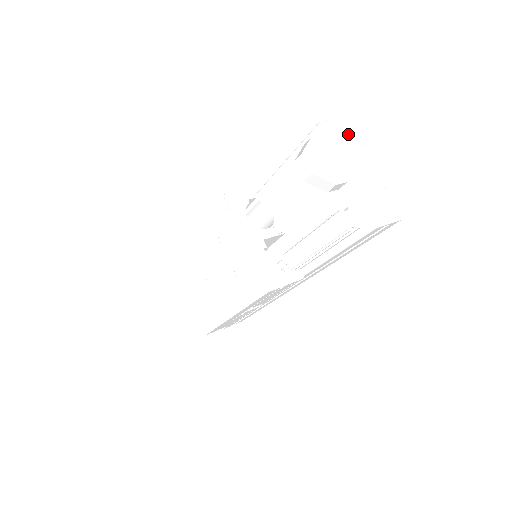
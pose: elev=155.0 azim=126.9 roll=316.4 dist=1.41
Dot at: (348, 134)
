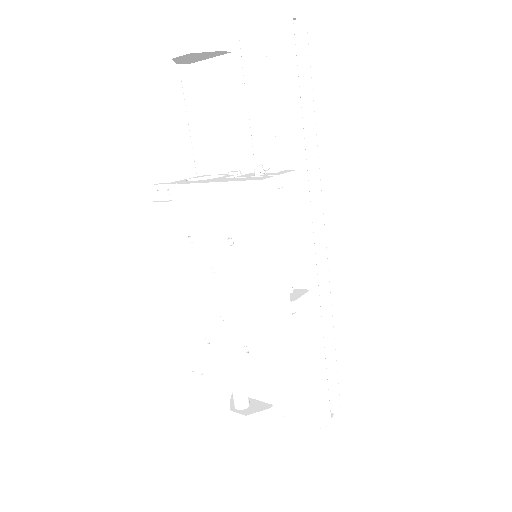
Dot at: occluded
